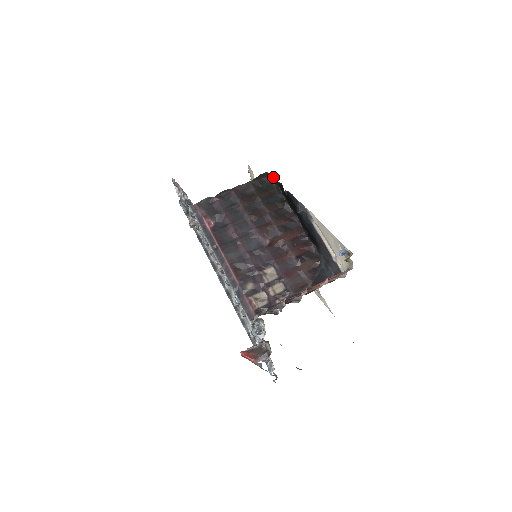
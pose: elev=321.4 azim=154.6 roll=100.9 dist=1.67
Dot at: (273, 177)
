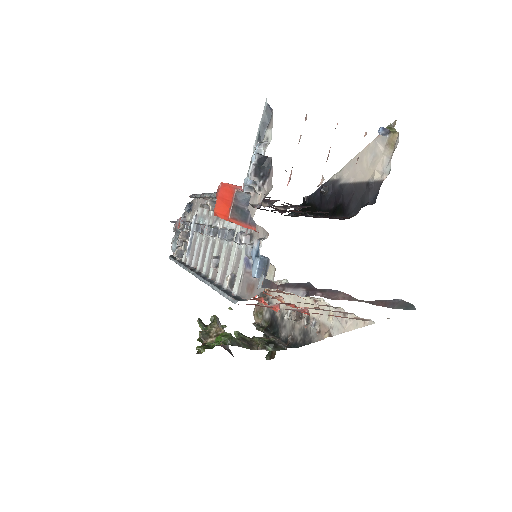
Dot at: (291, 213)
